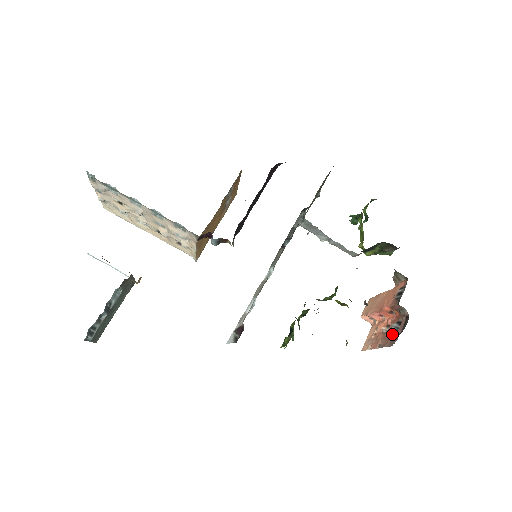
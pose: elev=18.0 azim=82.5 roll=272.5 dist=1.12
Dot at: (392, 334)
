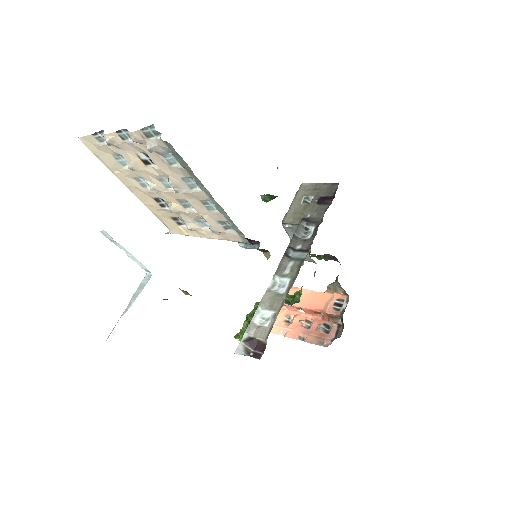
Dot at: (322, 335)
